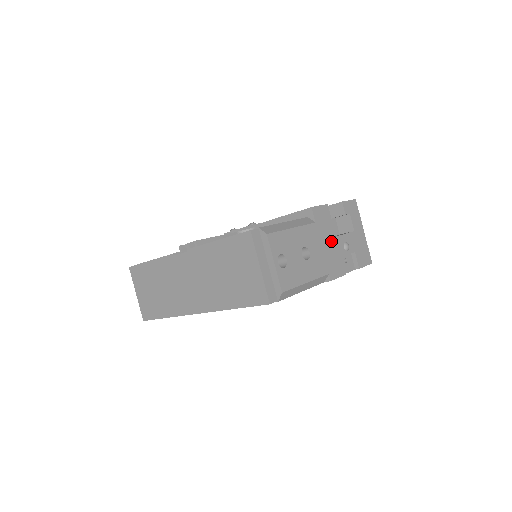
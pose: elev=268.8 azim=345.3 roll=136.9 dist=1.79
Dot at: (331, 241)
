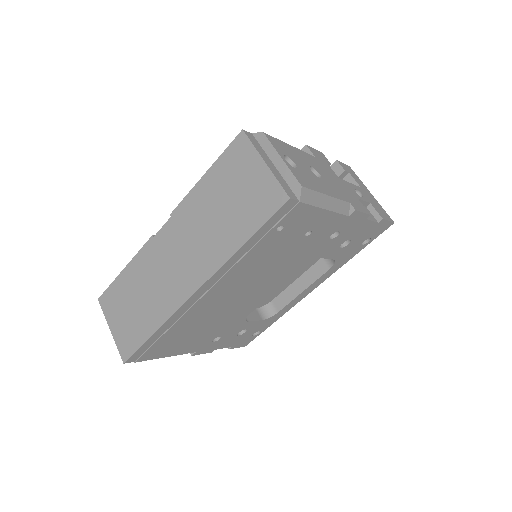
Dot at: (339, 180)
